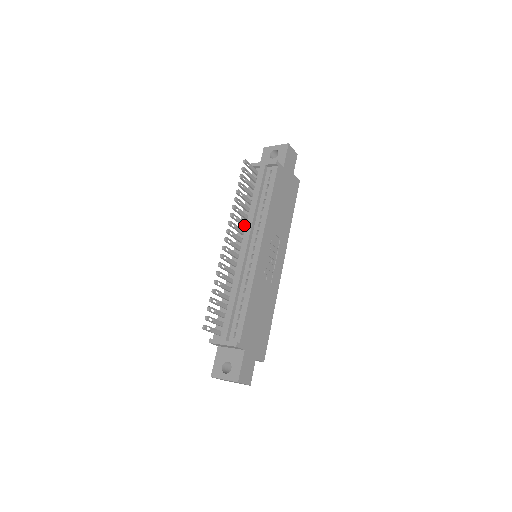
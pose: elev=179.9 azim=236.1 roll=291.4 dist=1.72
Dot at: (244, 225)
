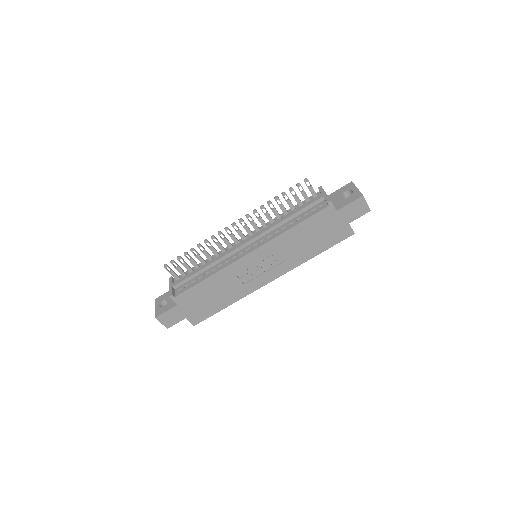
Dot at: (264, 227)
